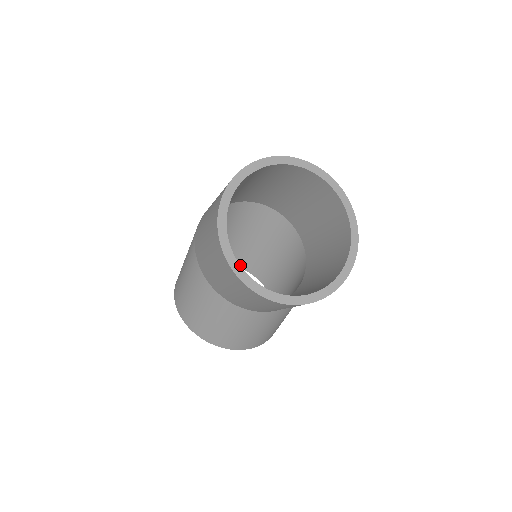
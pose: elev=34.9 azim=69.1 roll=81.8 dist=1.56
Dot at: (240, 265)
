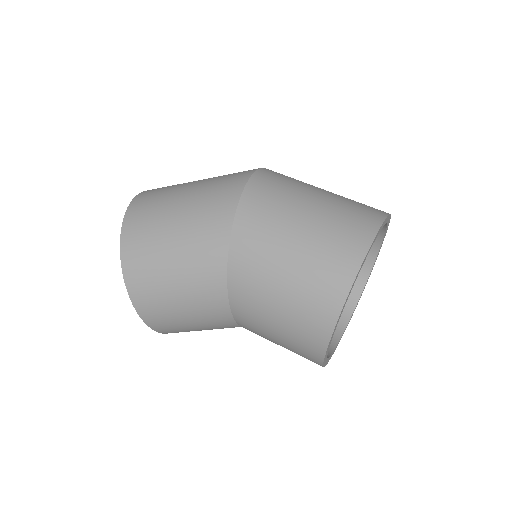
Dot at: occluded
